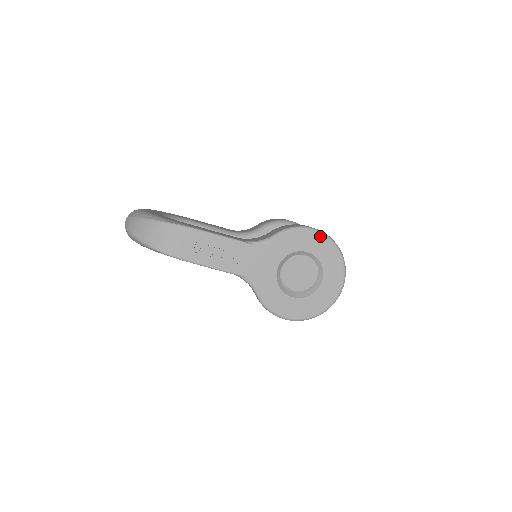
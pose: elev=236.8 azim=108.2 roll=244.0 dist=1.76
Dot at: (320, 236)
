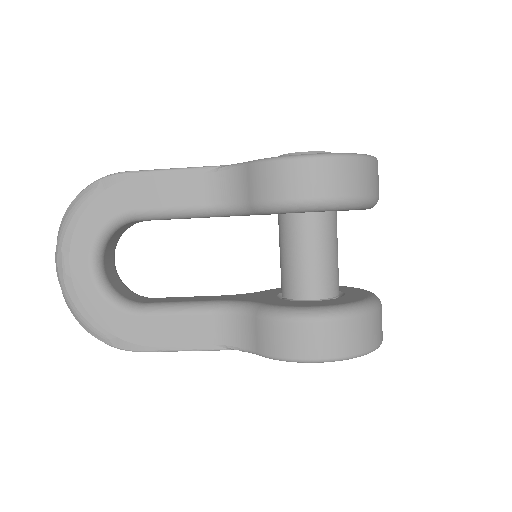
Dot at: (329, 361)
